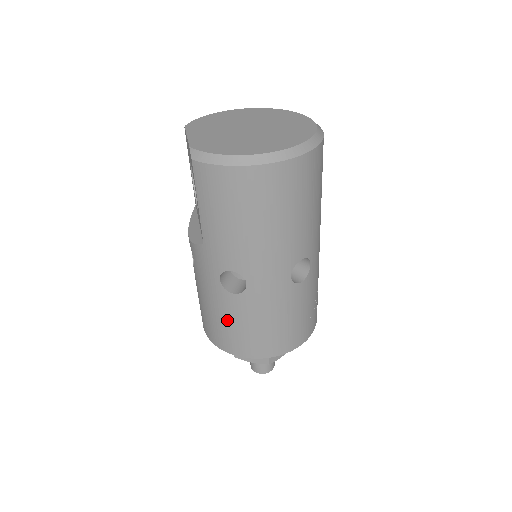
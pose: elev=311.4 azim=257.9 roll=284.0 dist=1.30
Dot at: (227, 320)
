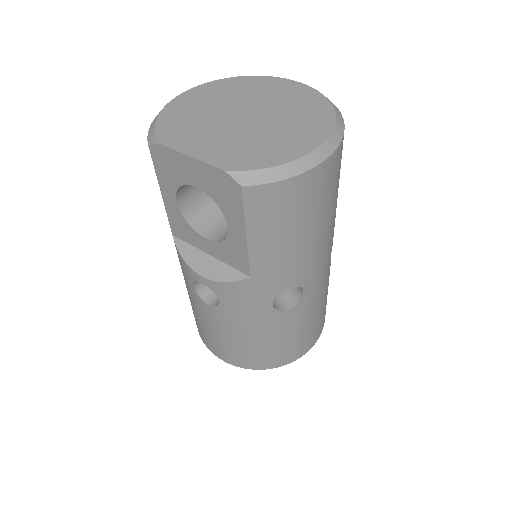
Dot at: (277, 339)
